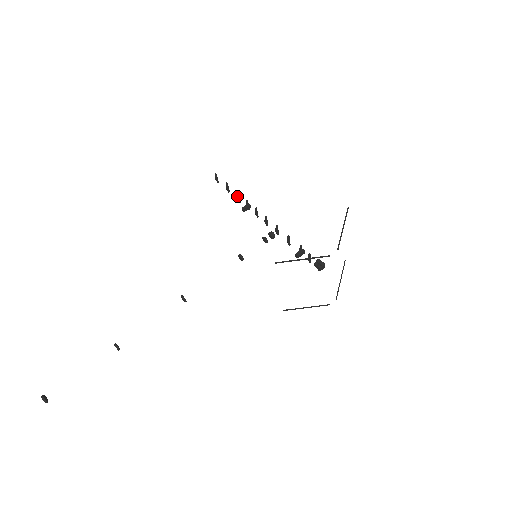
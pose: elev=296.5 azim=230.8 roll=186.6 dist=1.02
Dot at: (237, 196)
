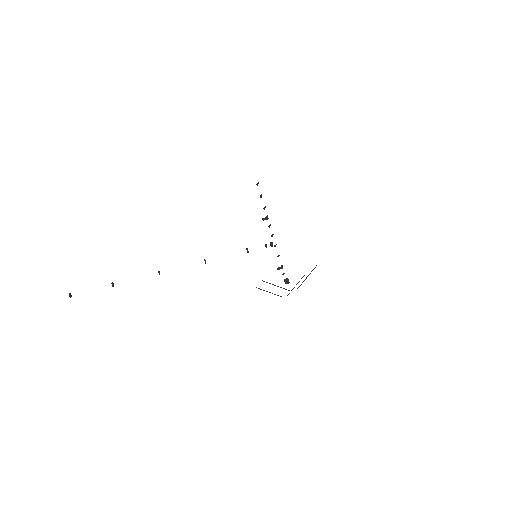
Dot at: (264, 208)
